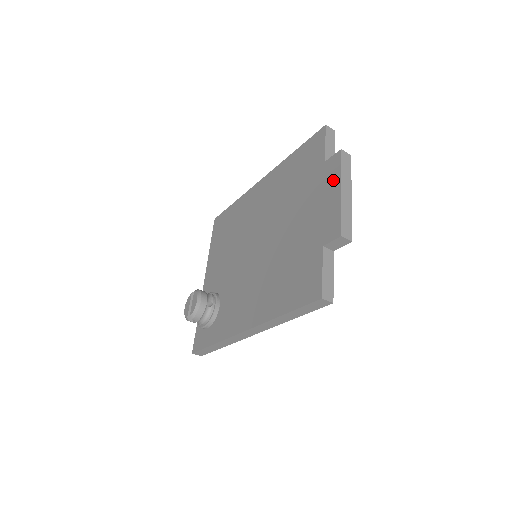
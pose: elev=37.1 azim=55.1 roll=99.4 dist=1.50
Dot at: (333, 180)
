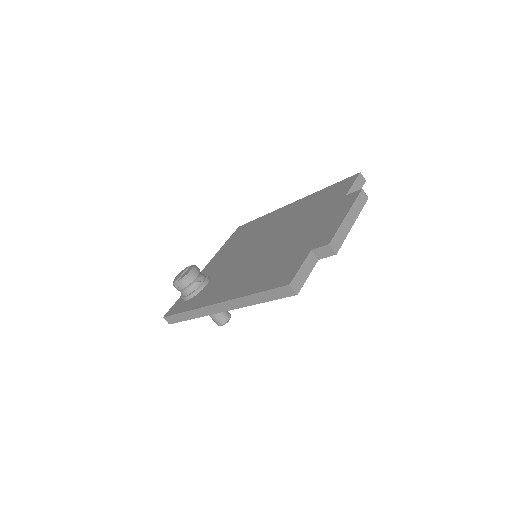
Dot at: (344, 208)
